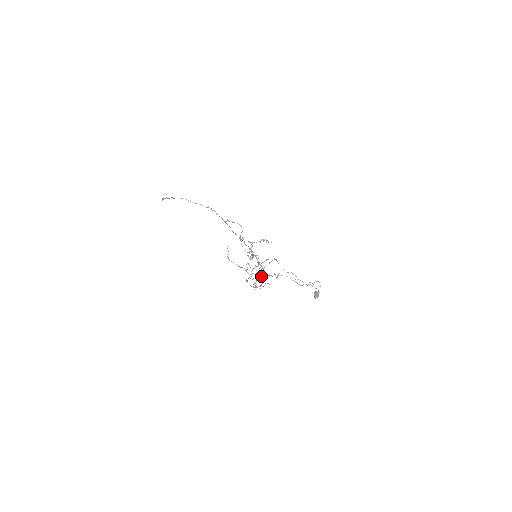
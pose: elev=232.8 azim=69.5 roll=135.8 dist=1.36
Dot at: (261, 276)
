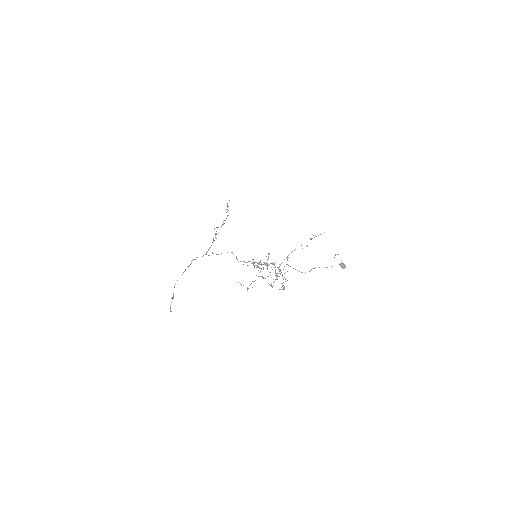
Dot at: (278, 273)
